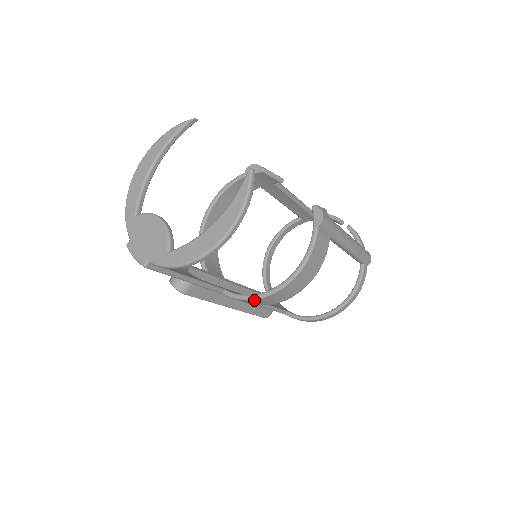
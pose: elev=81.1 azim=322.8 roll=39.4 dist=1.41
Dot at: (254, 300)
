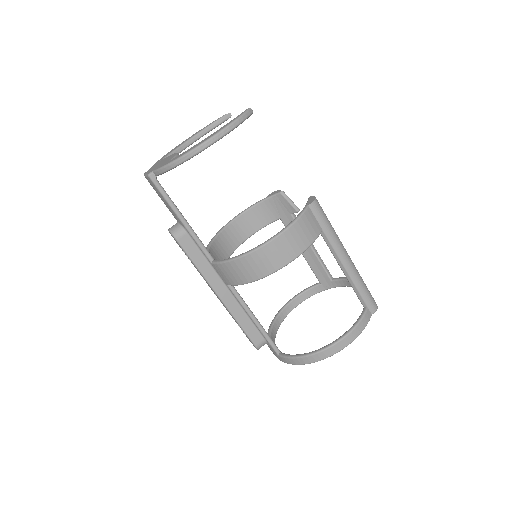
Dot at: (235, 262)
